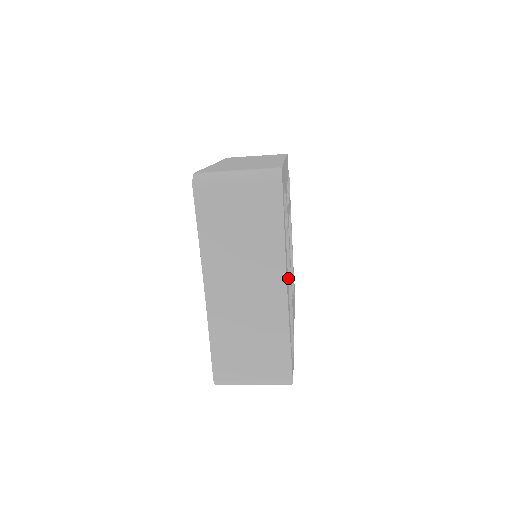
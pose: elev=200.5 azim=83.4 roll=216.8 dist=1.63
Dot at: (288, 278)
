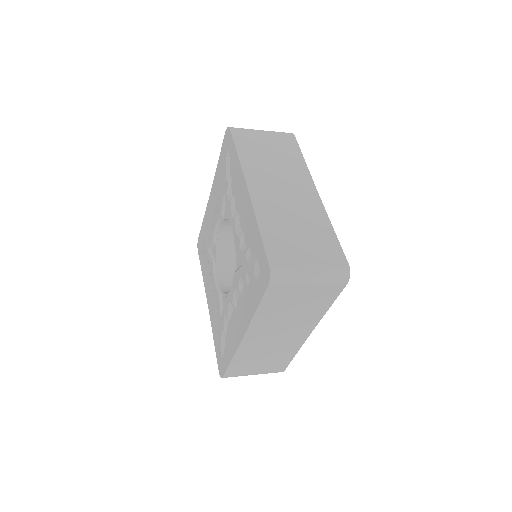
Dot at: occluded
